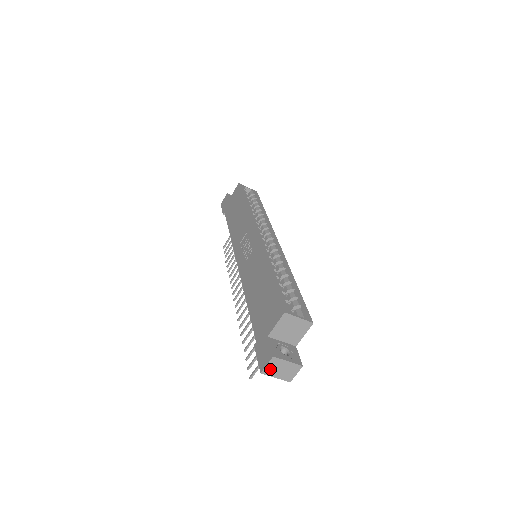
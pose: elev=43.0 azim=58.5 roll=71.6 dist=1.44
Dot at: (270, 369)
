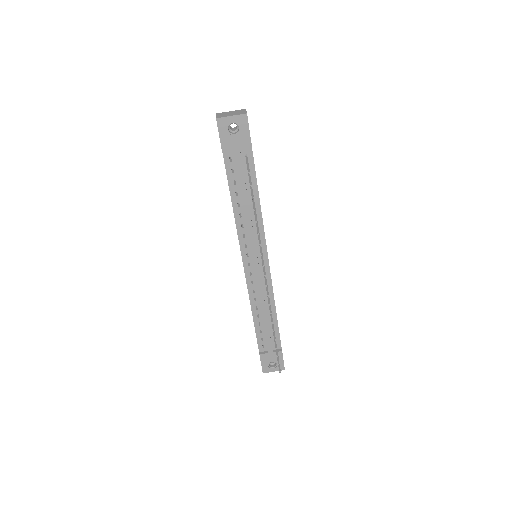
Dot at: (221, 116)
